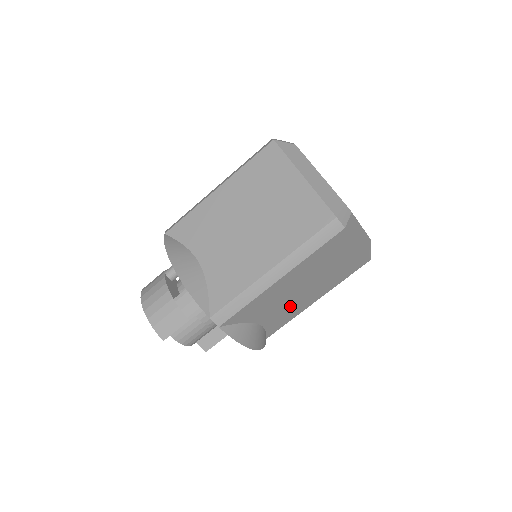
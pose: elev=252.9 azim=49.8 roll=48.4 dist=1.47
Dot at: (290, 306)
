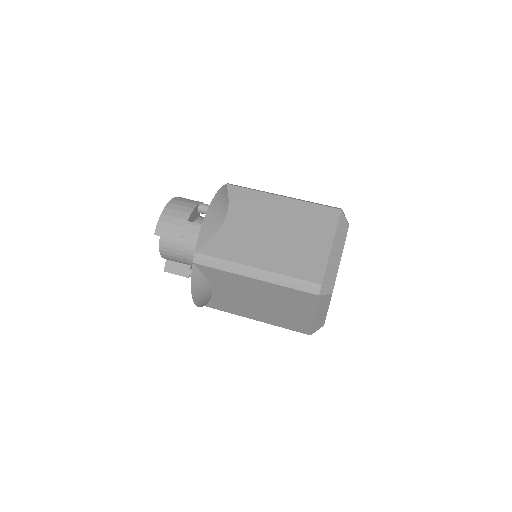
Dot at: (240, 303)
